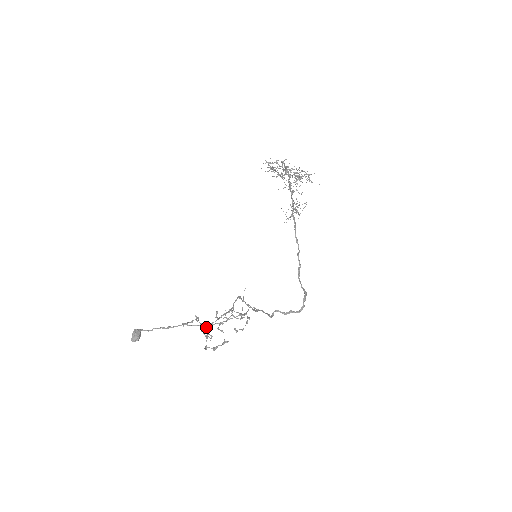
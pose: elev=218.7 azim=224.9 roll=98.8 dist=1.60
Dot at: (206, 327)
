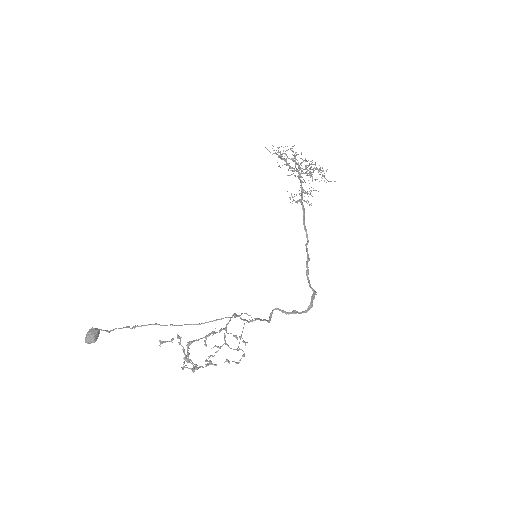
Dot at: (187, 344)
